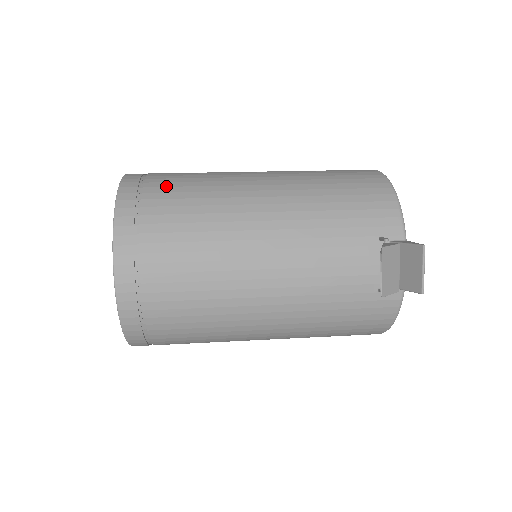
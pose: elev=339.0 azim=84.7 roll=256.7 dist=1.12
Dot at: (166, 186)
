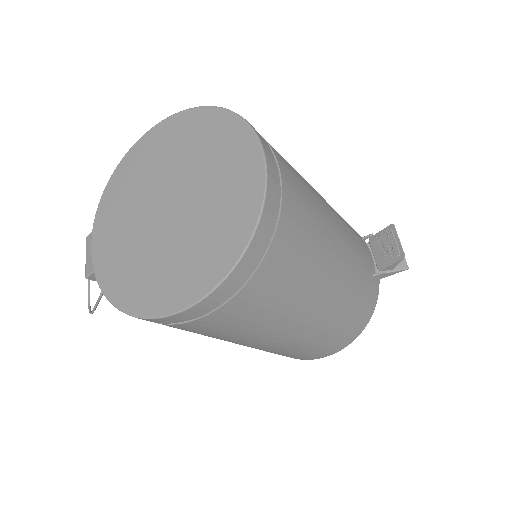
Dot at: occluded
